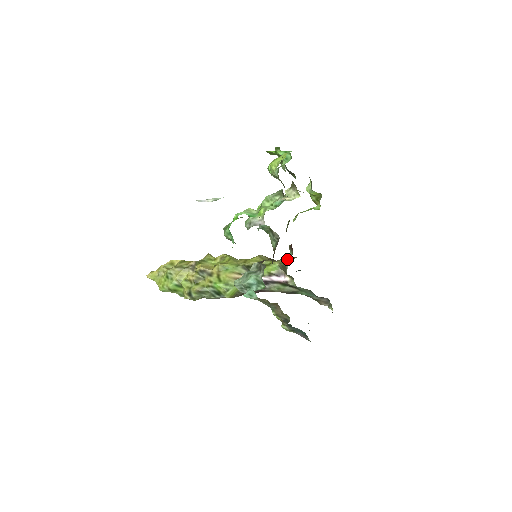
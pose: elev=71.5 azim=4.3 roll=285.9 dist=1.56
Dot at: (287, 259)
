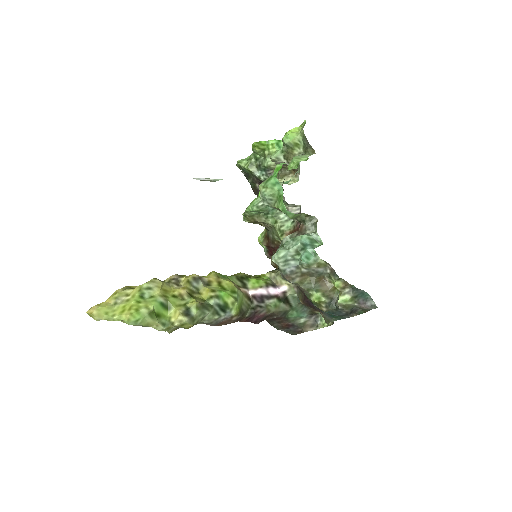
Dot at: occluded
